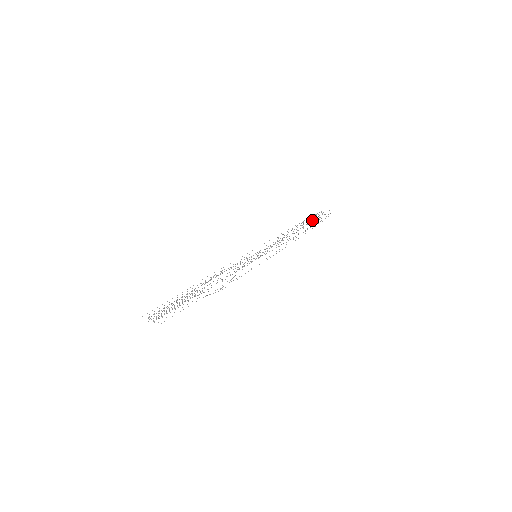
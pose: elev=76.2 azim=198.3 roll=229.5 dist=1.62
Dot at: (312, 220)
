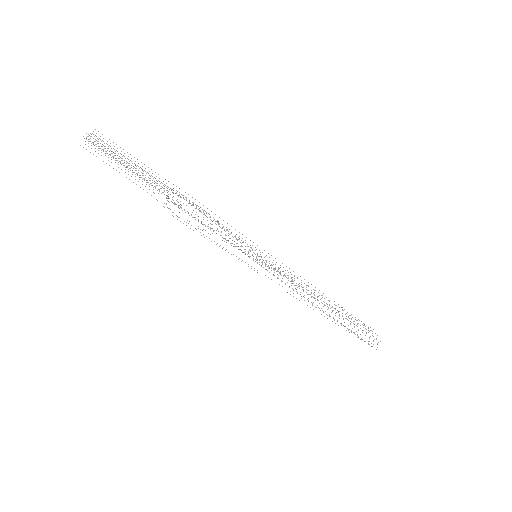
Dot at: occluded
